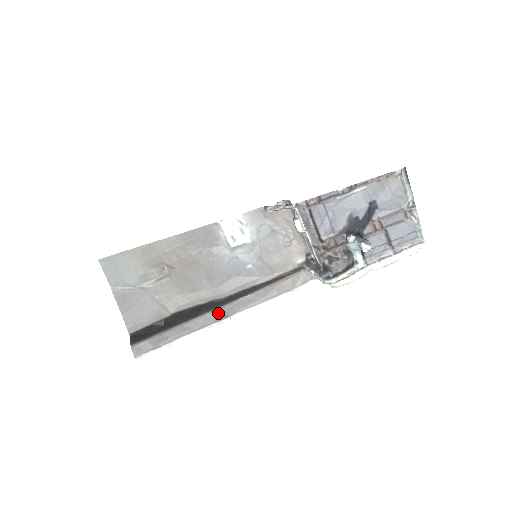
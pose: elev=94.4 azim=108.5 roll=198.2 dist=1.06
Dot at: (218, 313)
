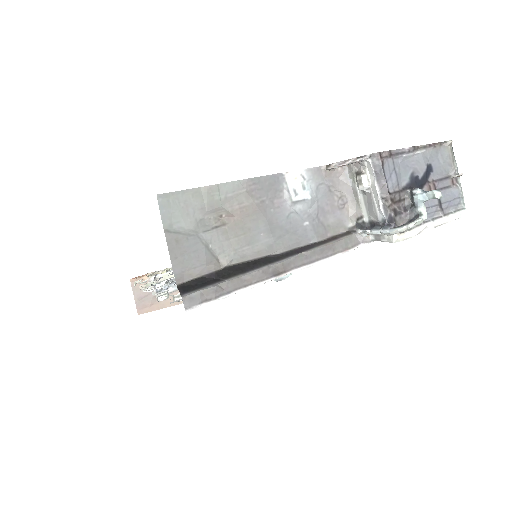
Dot at: (276, 267)
